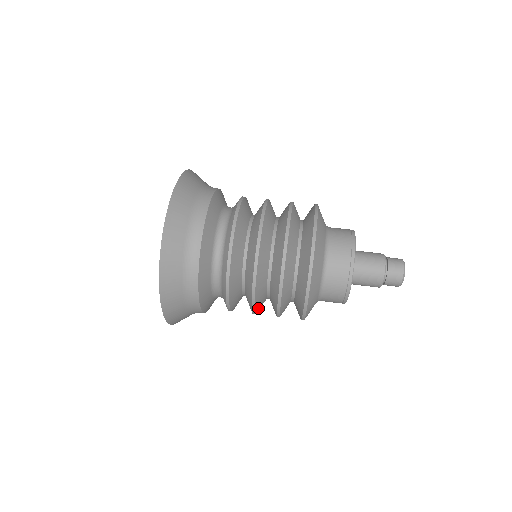
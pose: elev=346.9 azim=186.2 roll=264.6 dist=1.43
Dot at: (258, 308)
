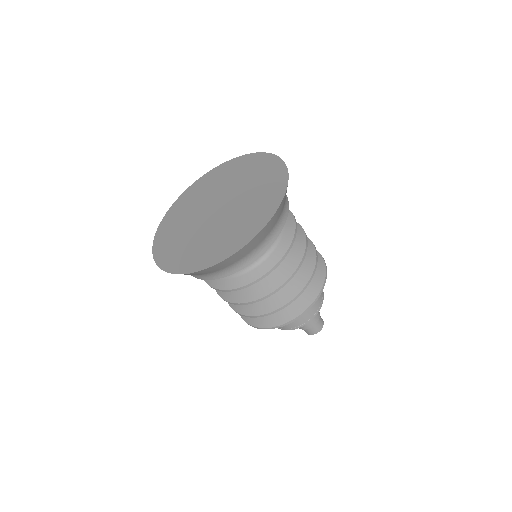
Dot at: occluded
